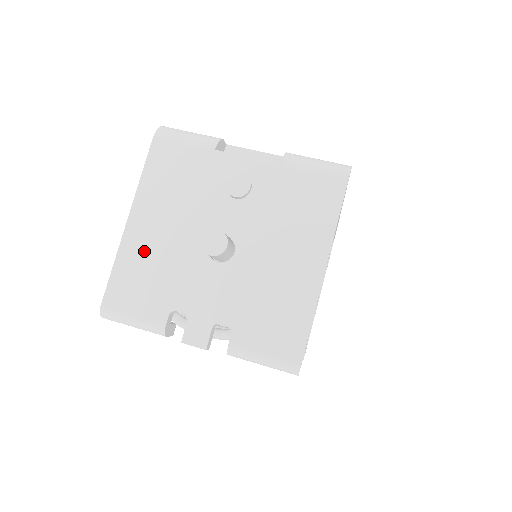
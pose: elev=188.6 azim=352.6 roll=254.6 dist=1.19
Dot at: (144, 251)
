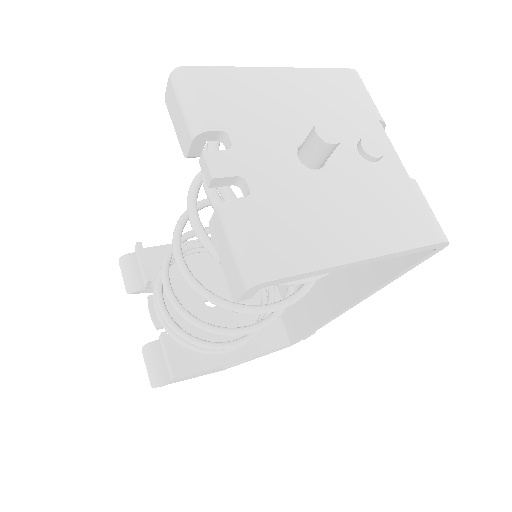
Dot at: (261, 89)
